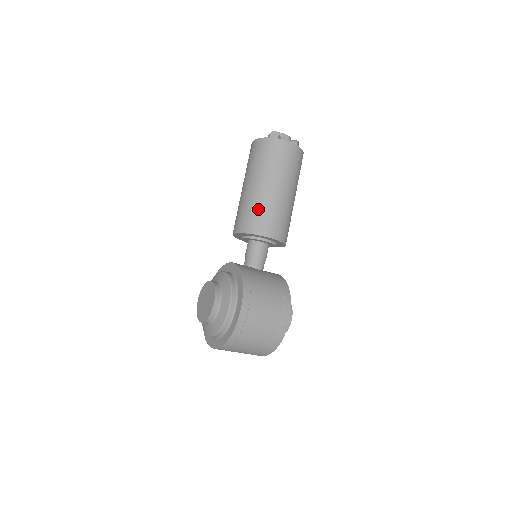
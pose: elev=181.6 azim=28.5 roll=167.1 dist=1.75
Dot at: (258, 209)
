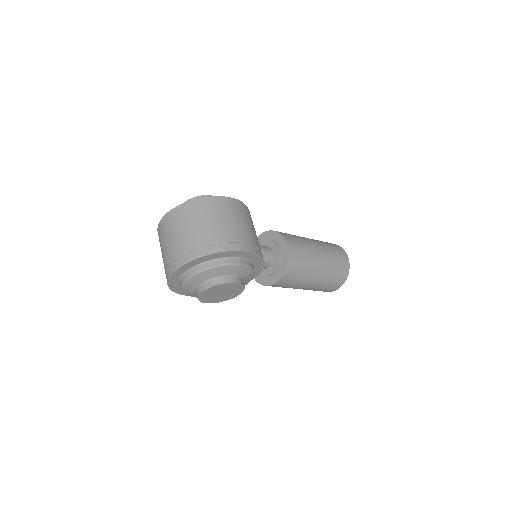
Dot at: (294, 235)
